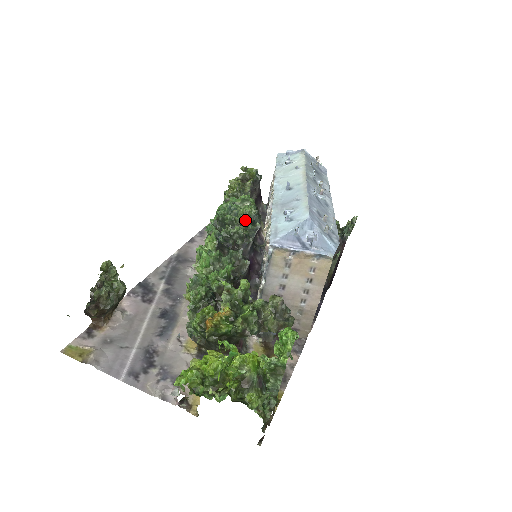
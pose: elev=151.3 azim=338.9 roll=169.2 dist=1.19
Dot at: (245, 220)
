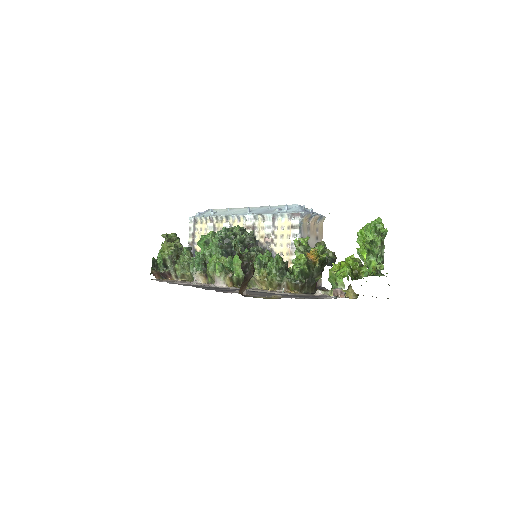
Dot at: (243, 232)
